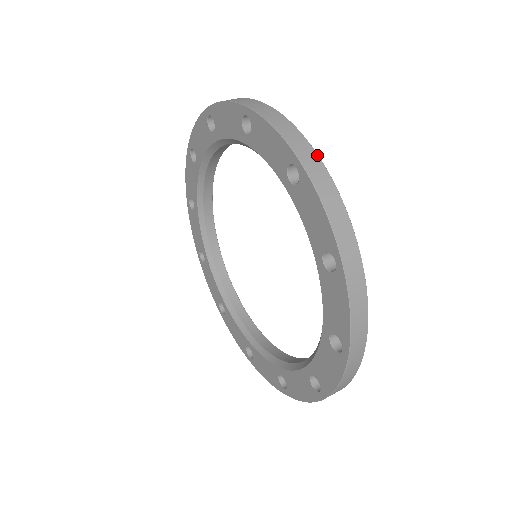
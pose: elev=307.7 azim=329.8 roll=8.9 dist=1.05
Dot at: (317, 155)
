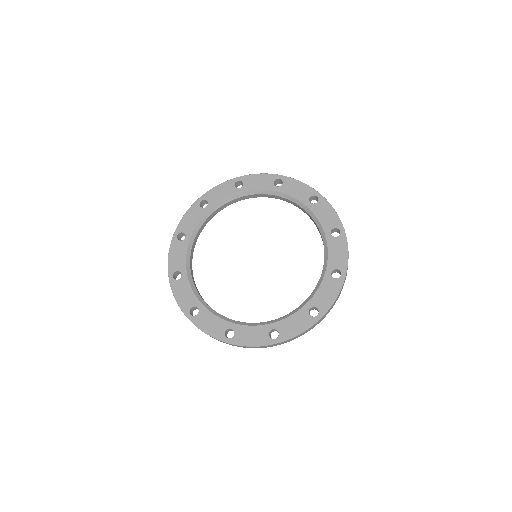
Dot at: occluded
